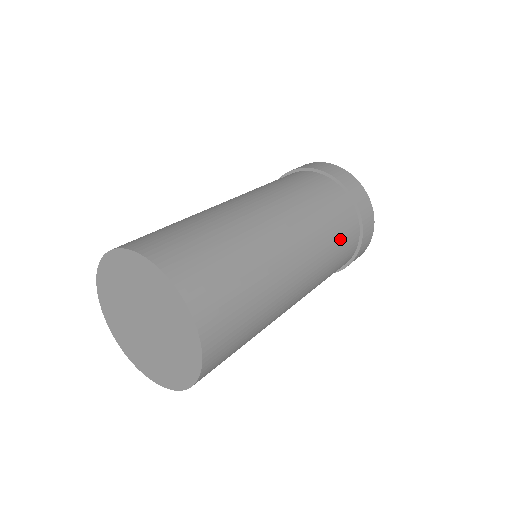
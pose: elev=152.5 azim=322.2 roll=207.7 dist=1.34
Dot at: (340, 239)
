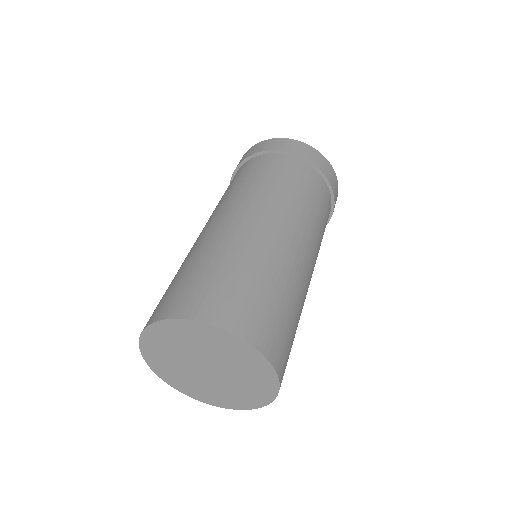
Dot at: occluded
